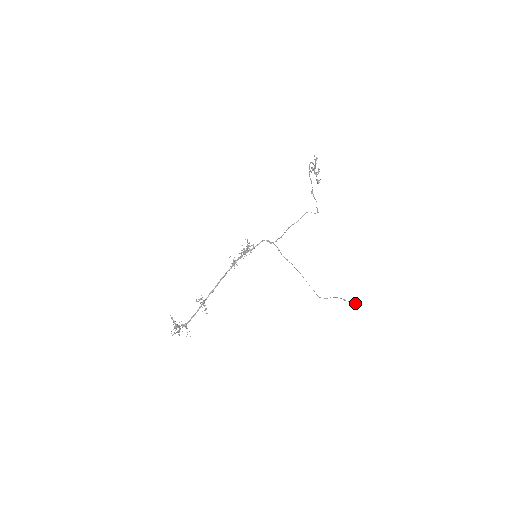
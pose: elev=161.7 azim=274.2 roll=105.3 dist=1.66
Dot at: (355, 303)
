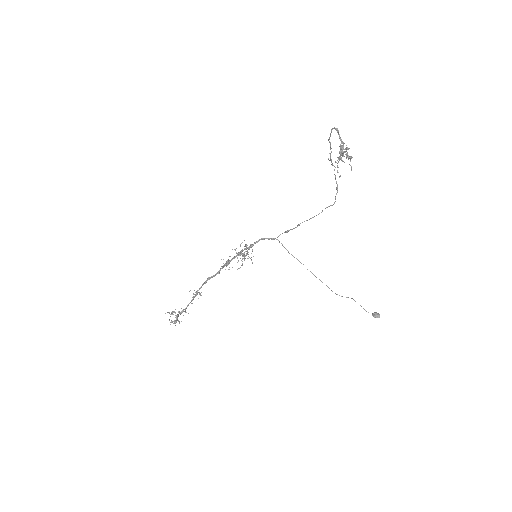
Dot at: (378, 317)
